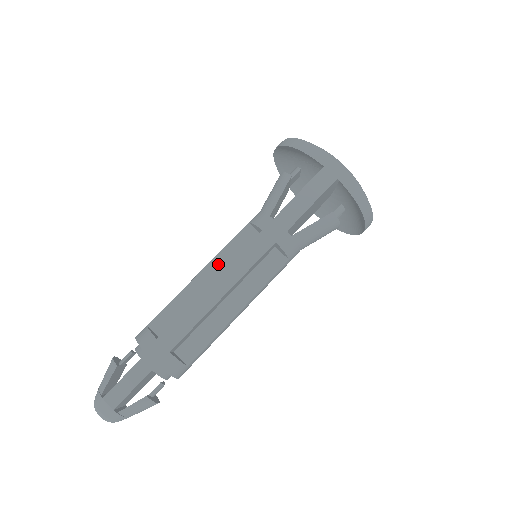
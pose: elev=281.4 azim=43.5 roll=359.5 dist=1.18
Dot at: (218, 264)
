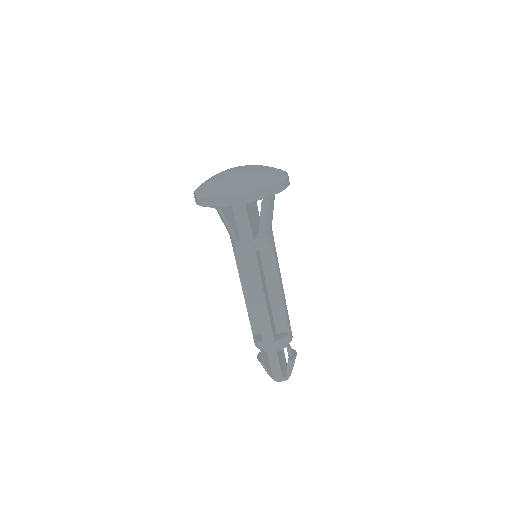
Dot at: (245, 281)
